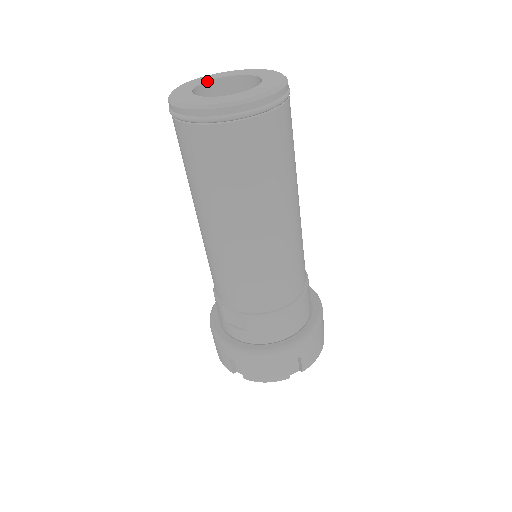
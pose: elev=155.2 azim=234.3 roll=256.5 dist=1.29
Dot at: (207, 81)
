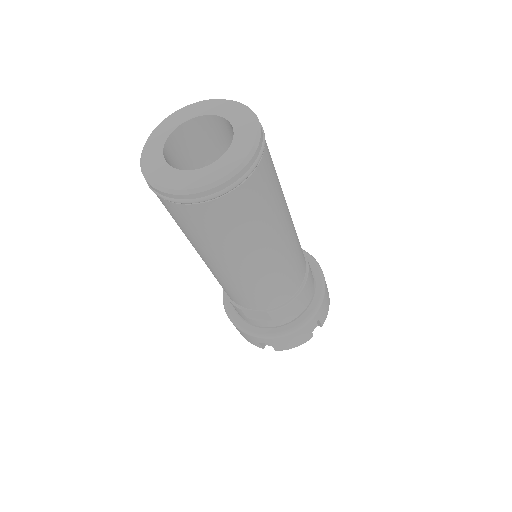
Dot at: (169, 135)
